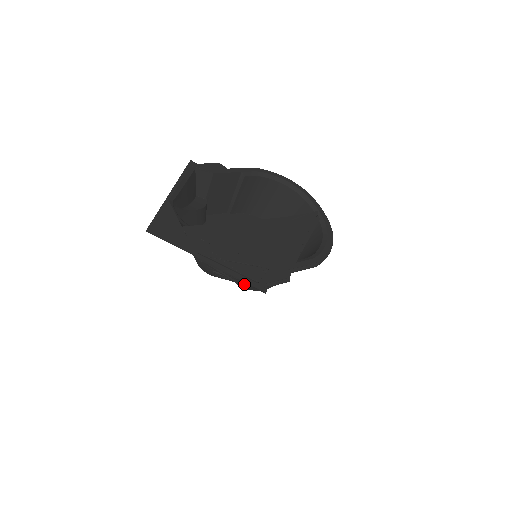
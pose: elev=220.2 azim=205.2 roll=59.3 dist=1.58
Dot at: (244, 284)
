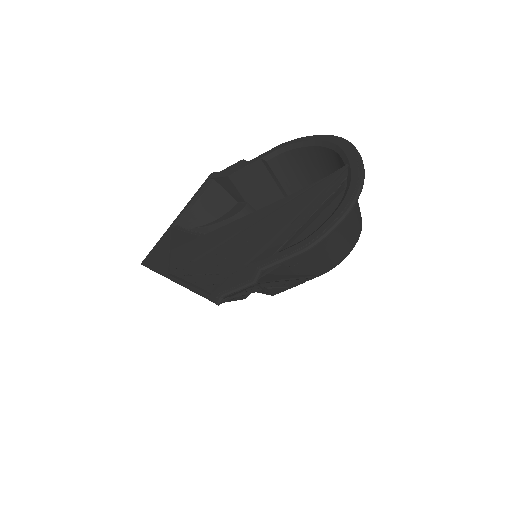
Dot at: occluded
